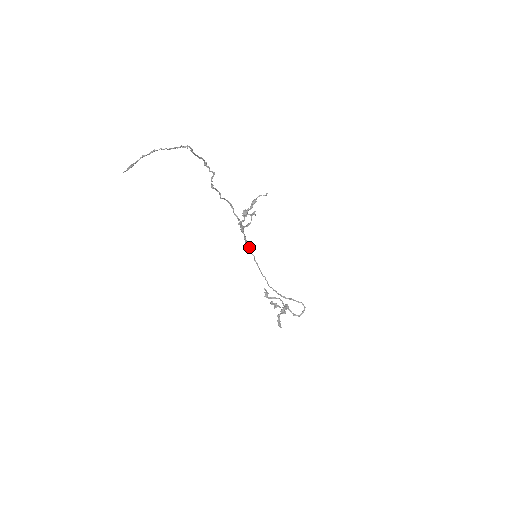
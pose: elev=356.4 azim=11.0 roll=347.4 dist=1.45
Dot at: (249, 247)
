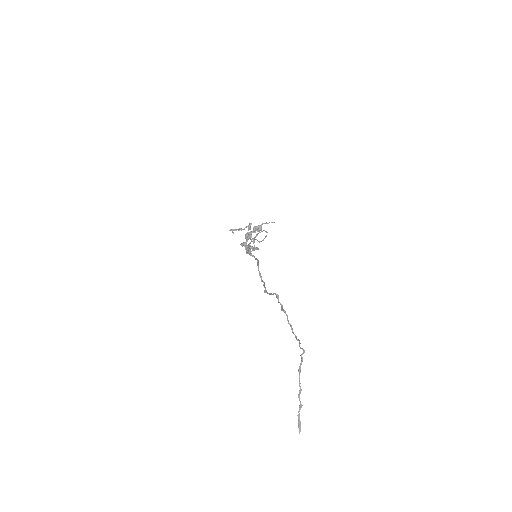
Dot at: occluded
